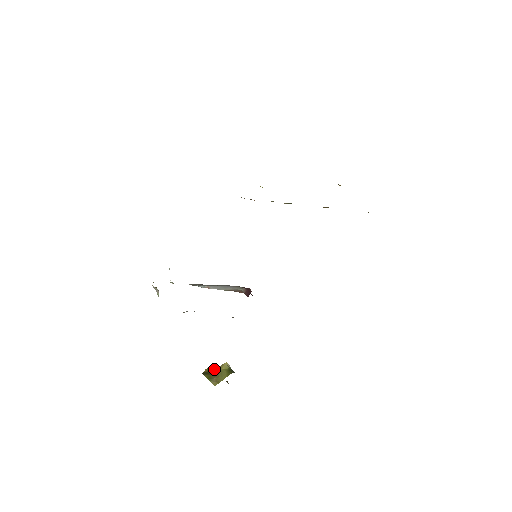
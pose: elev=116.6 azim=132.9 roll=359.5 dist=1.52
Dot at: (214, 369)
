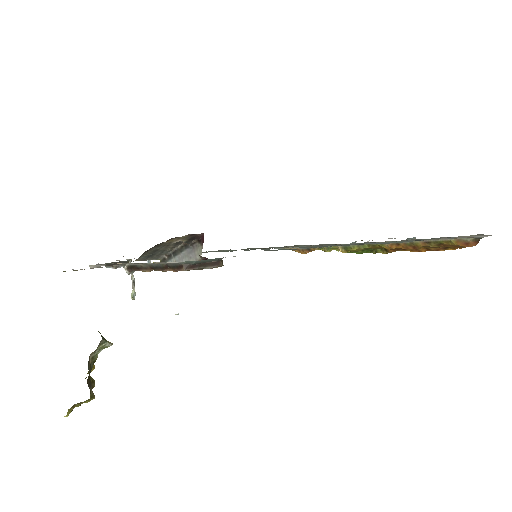
Dot at: occluded
